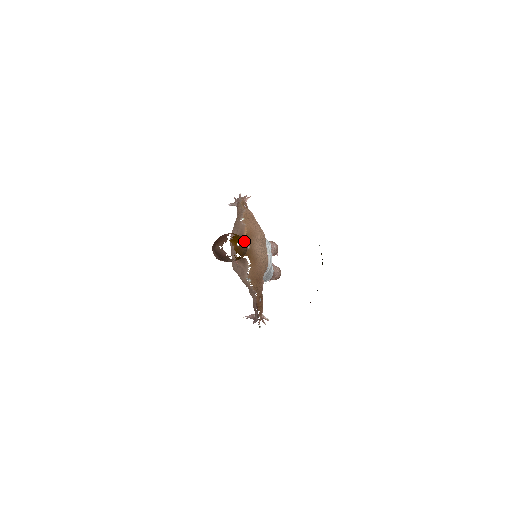
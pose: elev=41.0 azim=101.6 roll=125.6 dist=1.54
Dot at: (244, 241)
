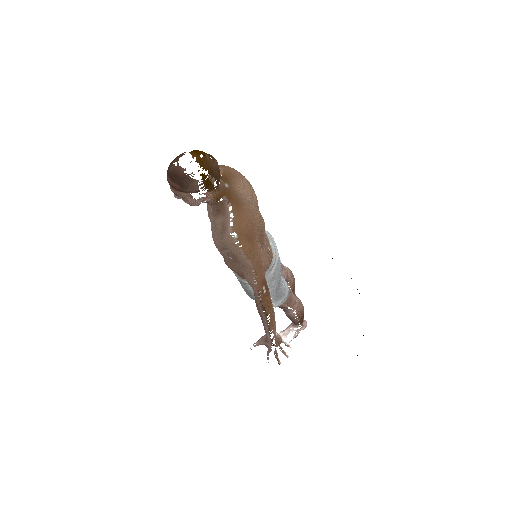
Dot at: (212, 157)
